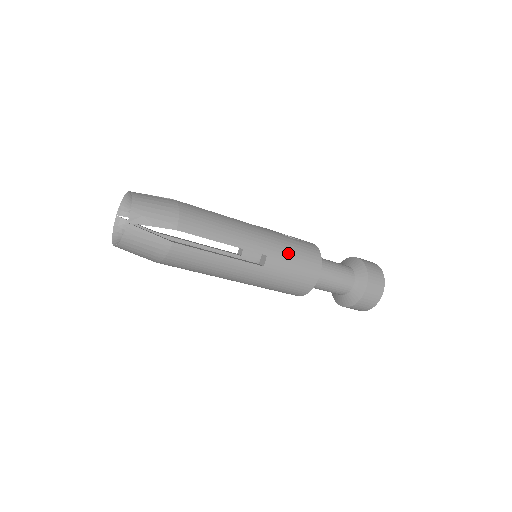
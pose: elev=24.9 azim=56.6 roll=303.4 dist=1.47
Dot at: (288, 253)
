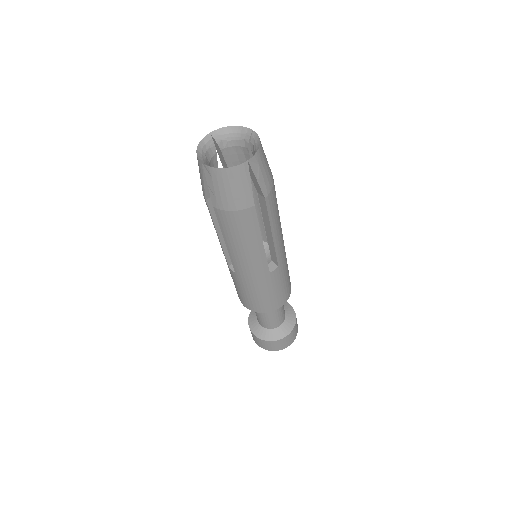
Dot at: (285, 274)
